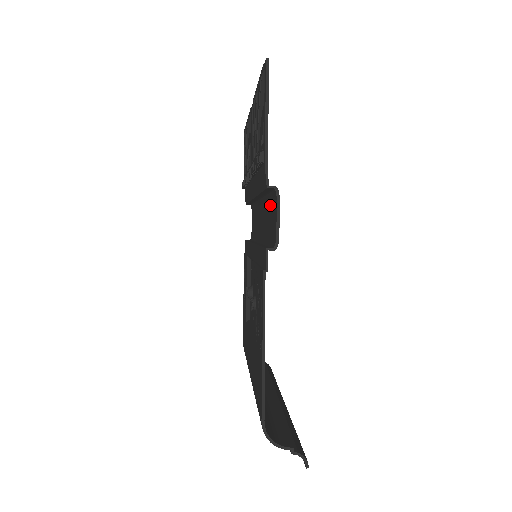
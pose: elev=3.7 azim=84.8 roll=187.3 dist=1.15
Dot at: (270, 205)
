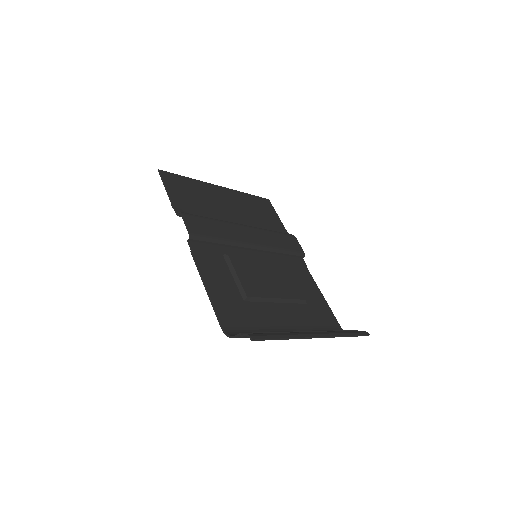
Dot at: (205, 222)
